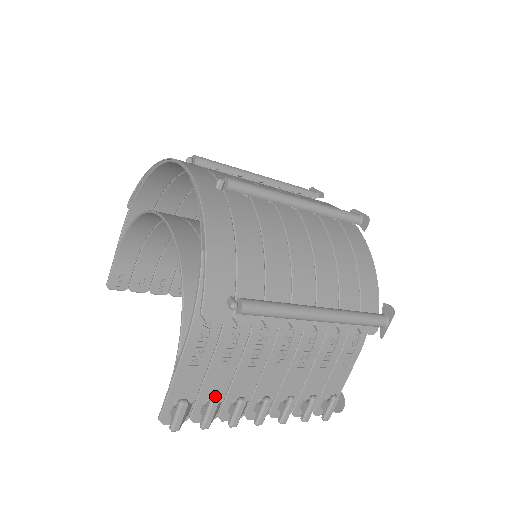
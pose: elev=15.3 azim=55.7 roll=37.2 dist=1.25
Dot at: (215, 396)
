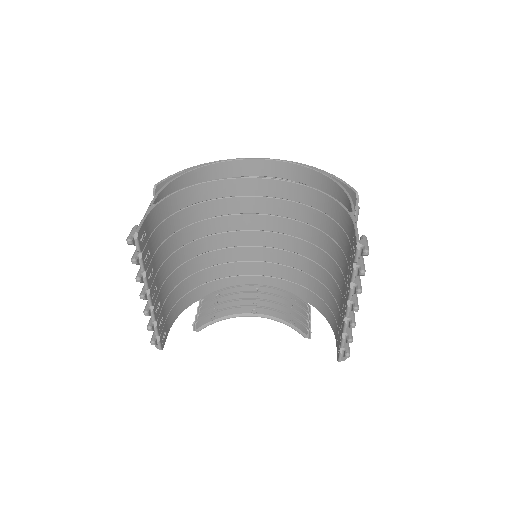
Dot at: occluded
